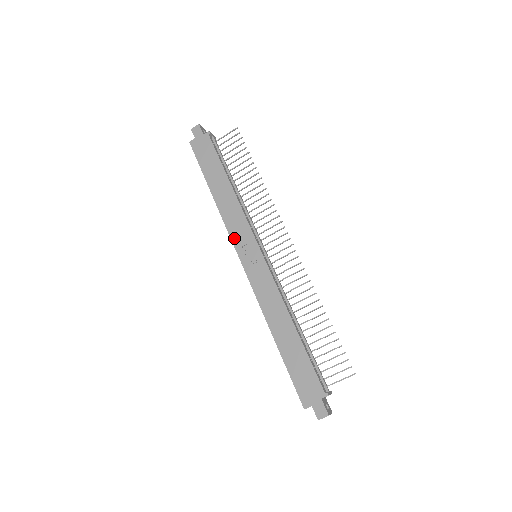
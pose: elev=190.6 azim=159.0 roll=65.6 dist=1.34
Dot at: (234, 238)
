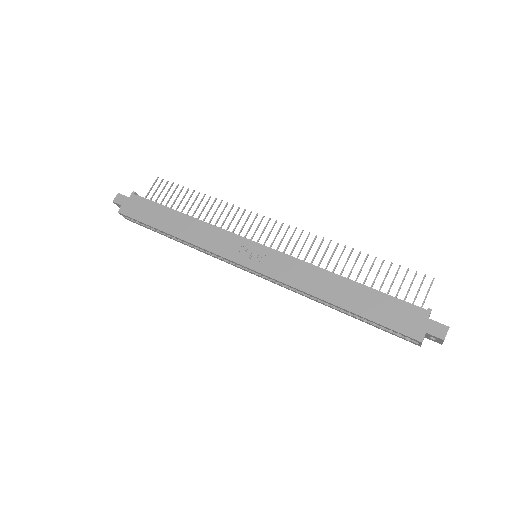
Dot at: (223, 253)
